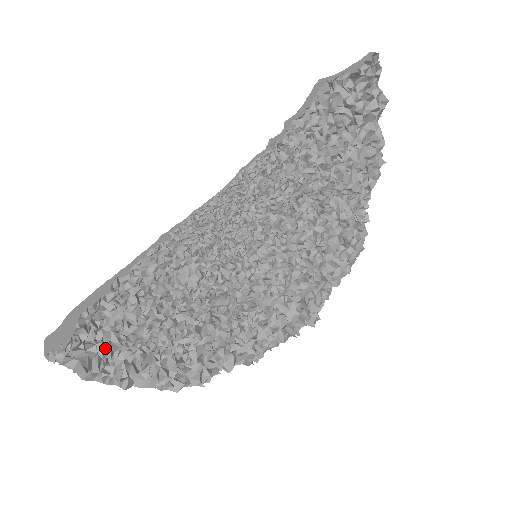
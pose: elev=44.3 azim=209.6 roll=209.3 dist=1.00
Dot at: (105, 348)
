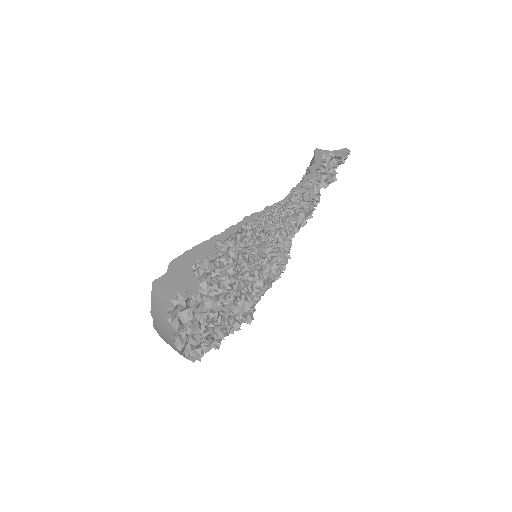
Dot at: occluded
